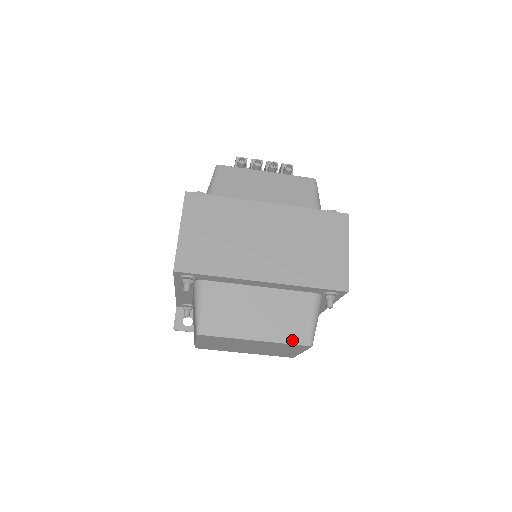
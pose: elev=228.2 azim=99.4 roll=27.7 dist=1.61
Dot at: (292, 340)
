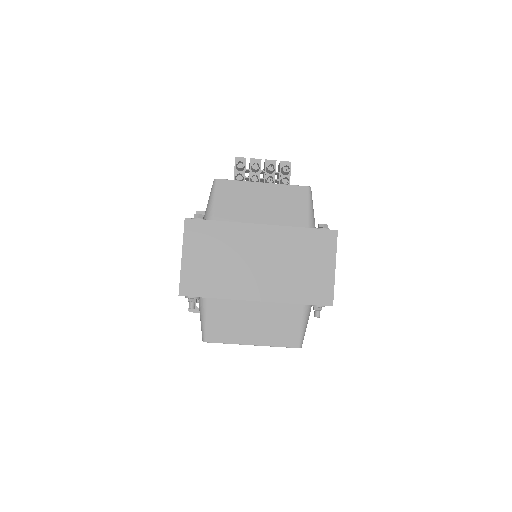
Dot at: (284, 344)
